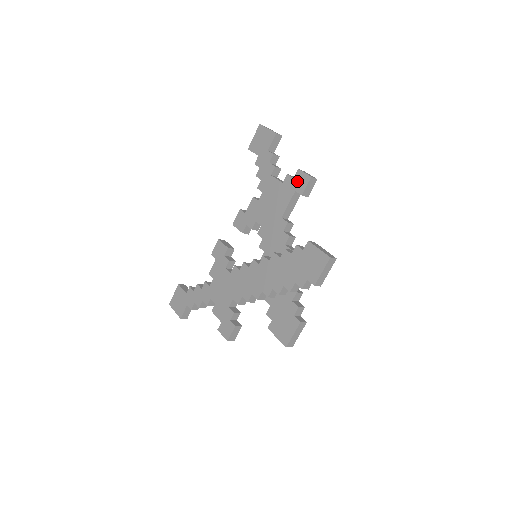
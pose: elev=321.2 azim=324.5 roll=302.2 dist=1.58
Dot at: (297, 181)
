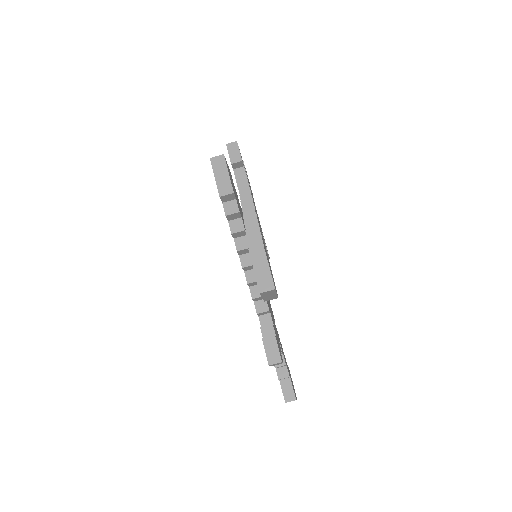
Dot at: occluded
